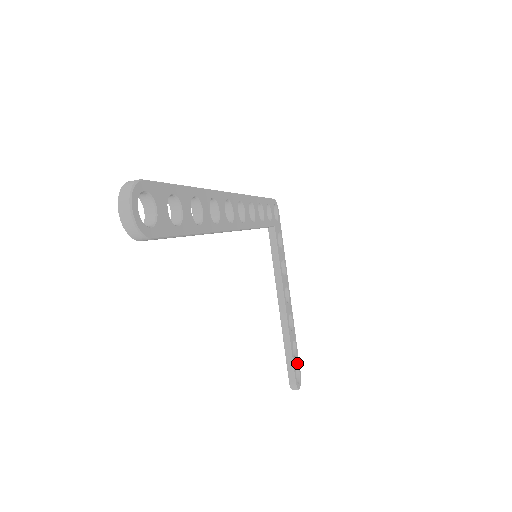
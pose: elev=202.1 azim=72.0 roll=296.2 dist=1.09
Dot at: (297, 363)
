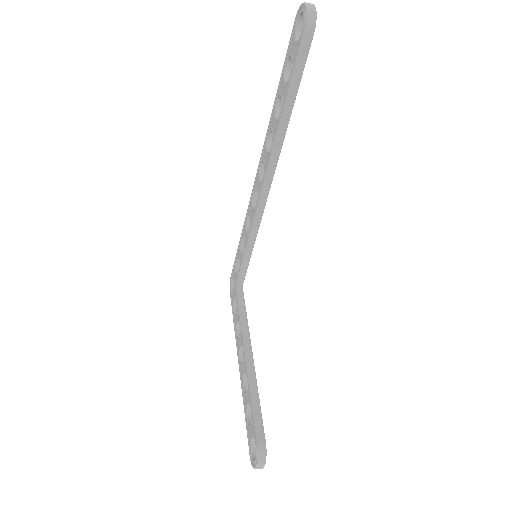
Dot at: occluded
